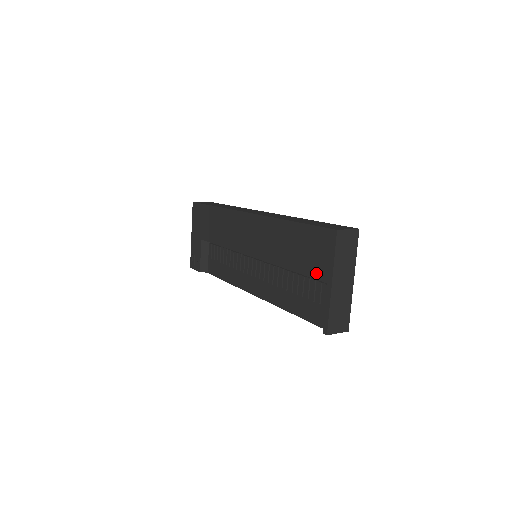
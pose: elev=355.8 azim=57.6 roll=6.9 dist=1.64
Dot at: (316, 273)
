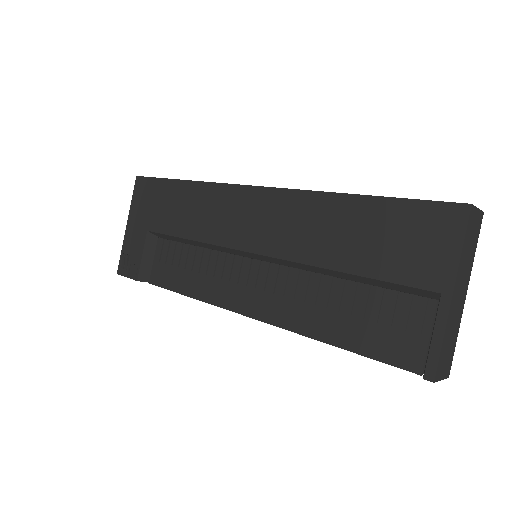
Dot at: (413, 276)
